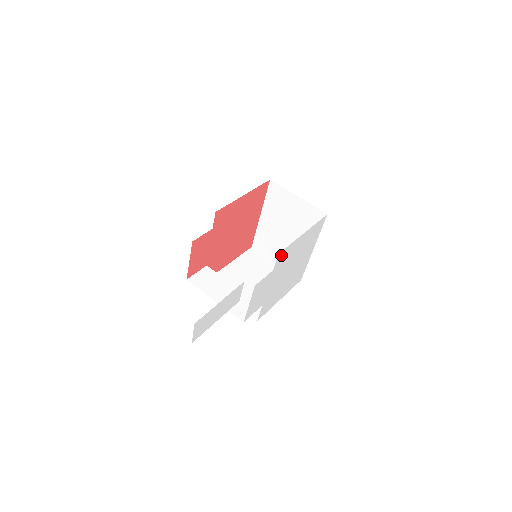
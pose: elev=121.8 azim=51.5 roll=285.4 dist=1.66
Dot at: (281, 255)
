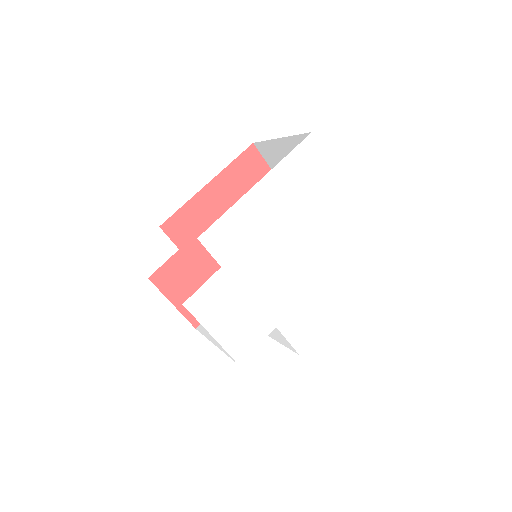
Dot at: (215, 238)
